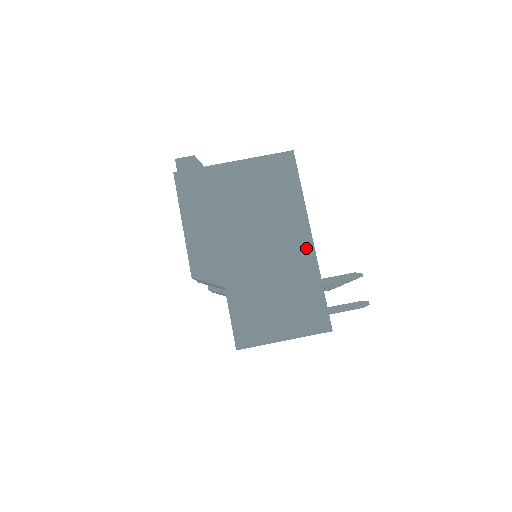
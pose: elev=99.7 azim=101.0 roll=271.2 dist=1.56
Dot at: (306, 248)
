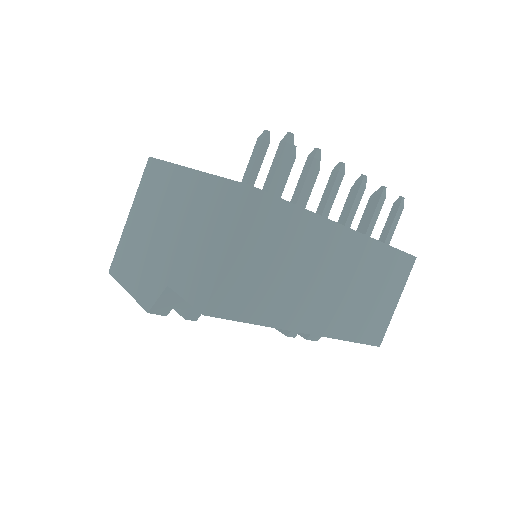
Dot at: (191, 179)
